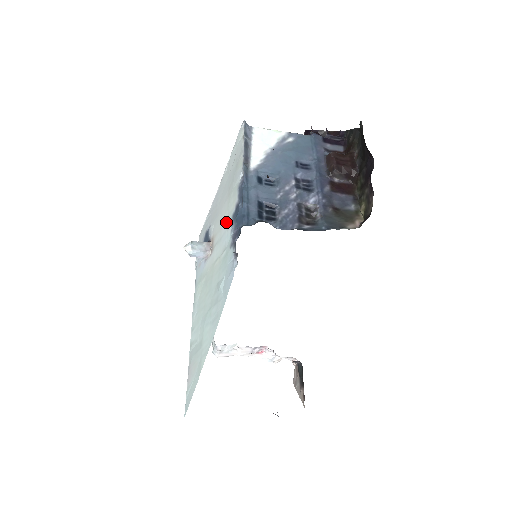
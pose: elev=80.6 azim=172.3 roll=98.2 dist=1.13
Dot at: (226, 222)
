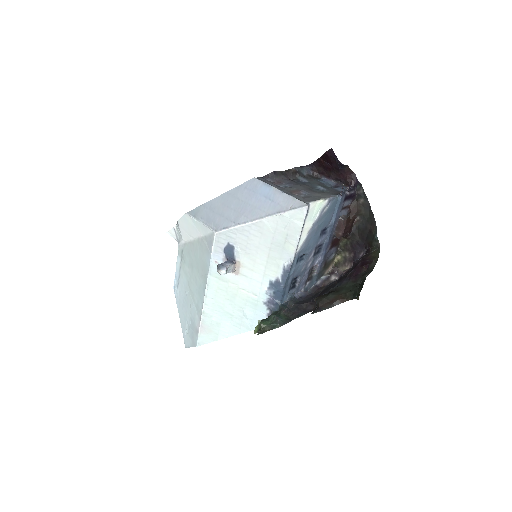
Dot at: (261, 276)
